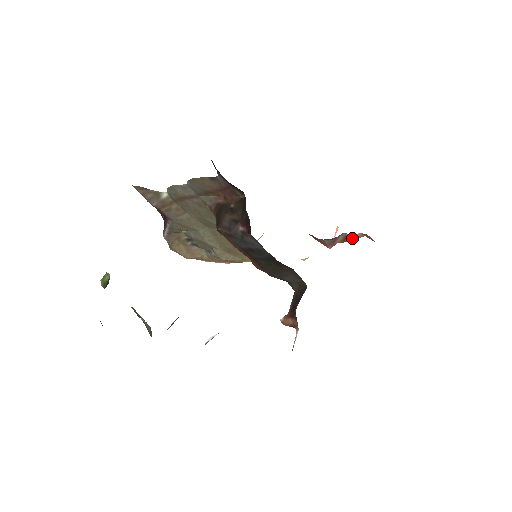
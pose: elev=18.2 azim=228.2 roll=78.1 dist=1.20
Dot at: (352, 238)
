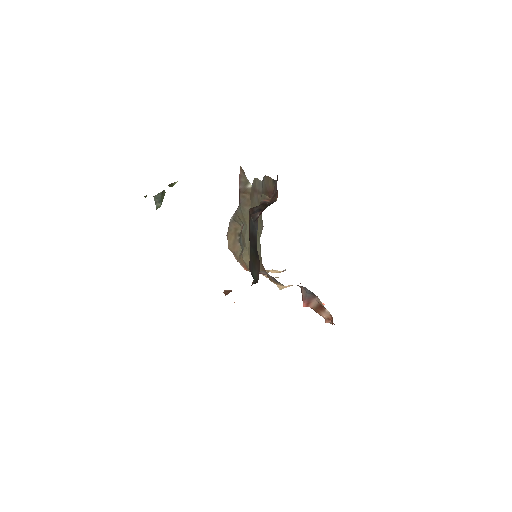
Dot at: (322, 312)
